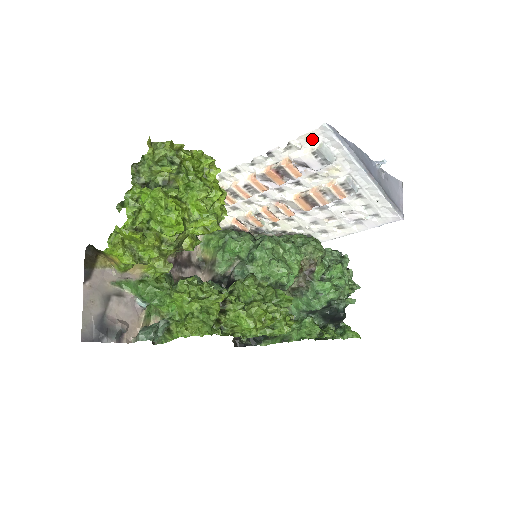
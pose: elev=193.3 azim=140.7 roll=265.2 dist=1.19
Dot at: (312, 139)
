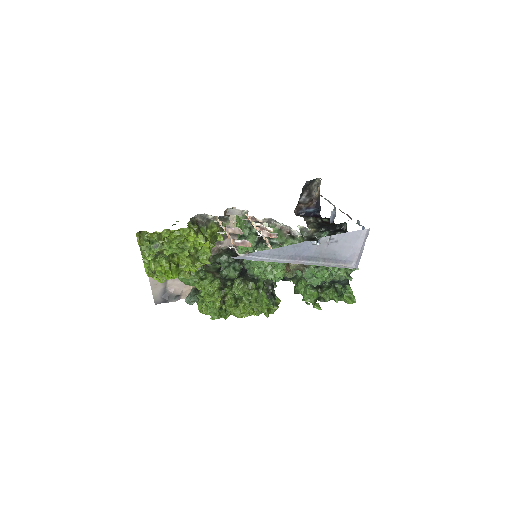
Dot at: occluded
